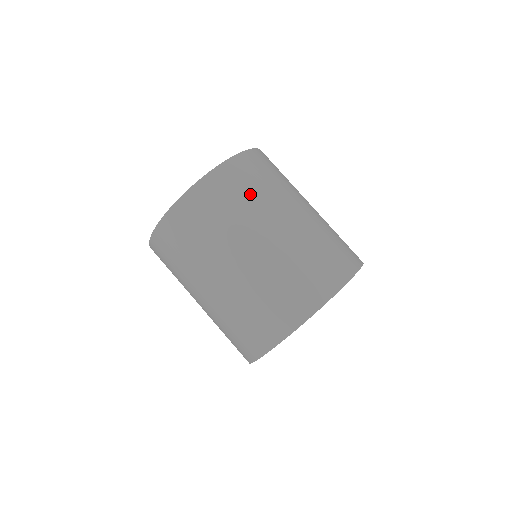
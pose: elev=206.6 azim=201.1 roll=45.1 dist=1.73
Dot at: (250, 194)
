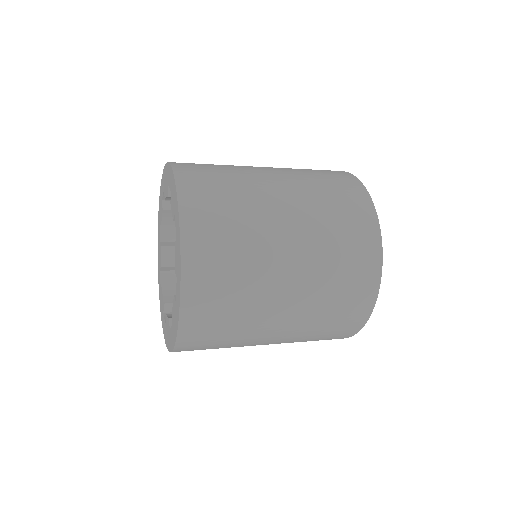
Dot at: (233, 313)
